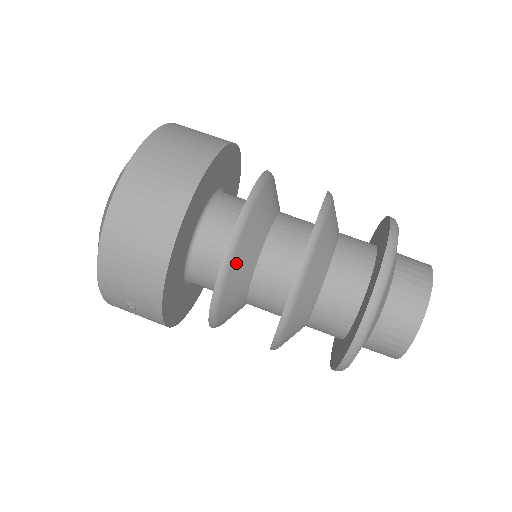
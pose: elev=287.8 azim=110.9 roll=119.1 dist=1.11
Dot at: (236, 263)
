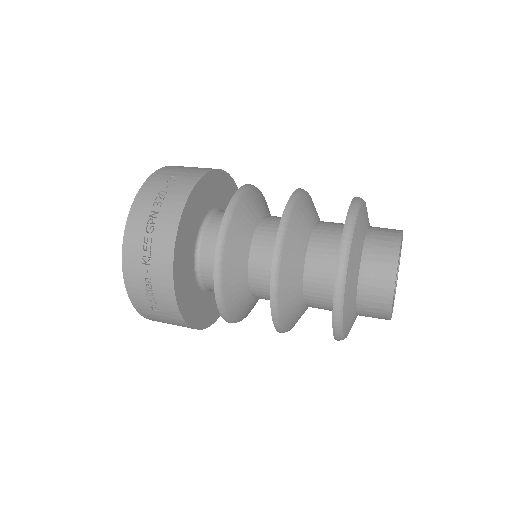
Dot at: (262, 196)
